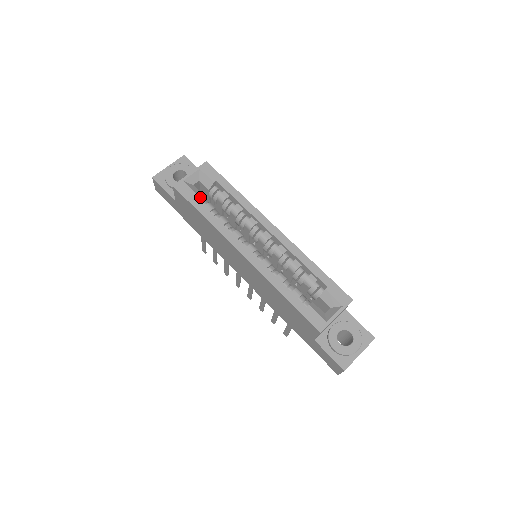
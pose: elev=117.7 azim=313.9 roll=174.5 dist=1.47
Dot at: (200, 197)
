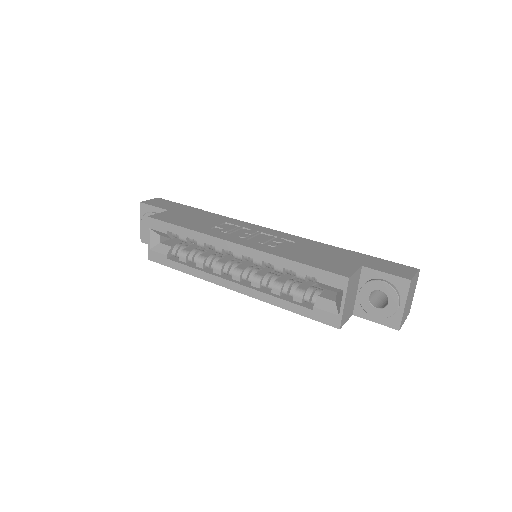
Dot at: (172, 250)
